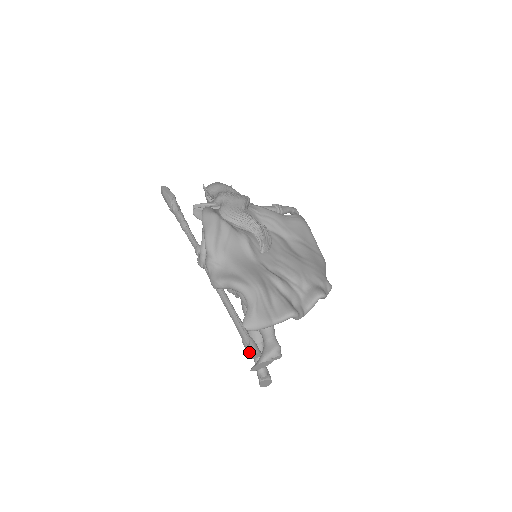
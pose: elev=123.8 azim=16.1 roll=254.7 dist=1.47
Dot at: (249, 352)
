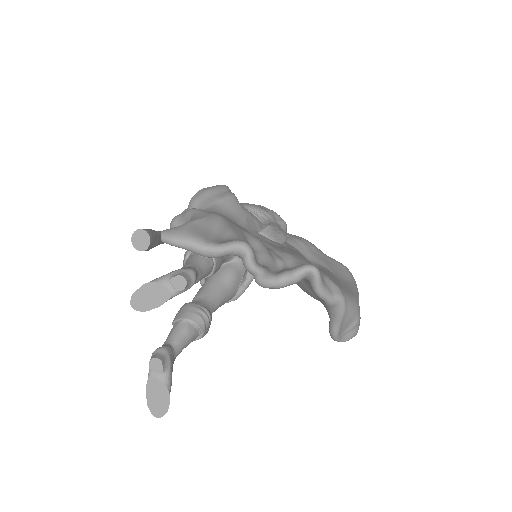
Dot at: (135, 233)
